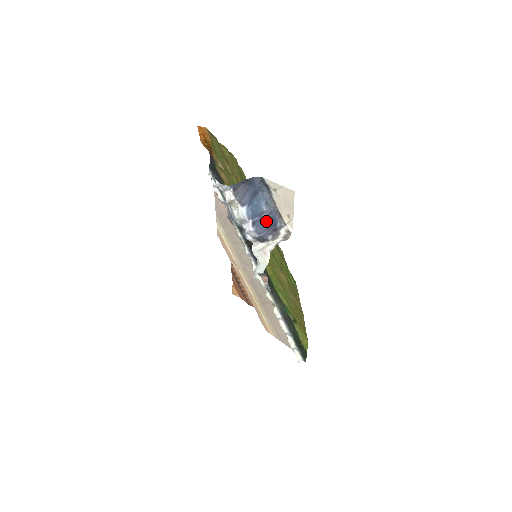
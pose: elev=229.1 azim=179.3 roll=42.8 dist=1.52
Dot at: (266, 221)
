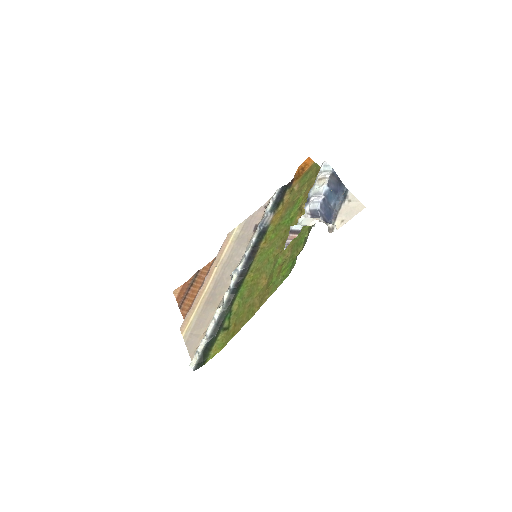
Dot at: (328, 209)
